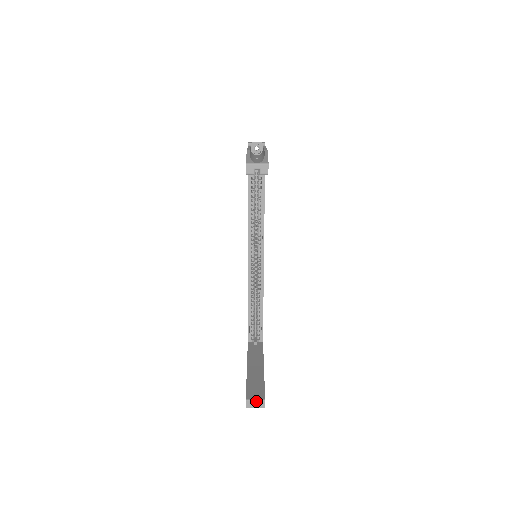
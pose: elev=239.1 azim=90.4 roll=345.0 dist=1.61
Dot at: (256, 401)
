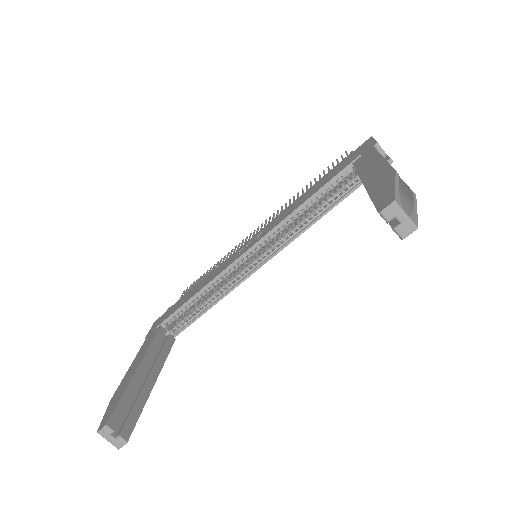
Dot at: (116, 433)
